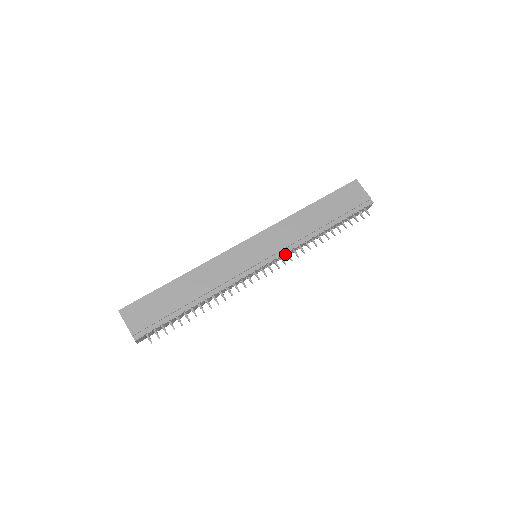
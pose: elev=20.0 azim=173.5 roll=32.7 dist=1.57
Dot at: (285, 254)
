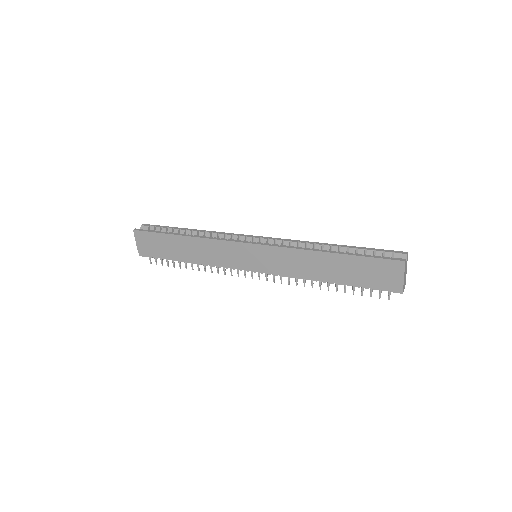
Dot at: occluded
